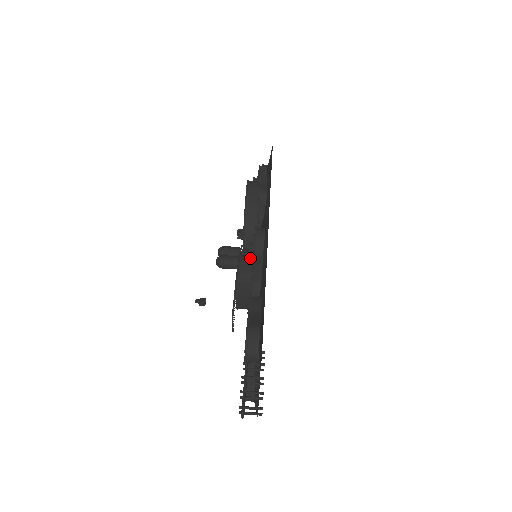
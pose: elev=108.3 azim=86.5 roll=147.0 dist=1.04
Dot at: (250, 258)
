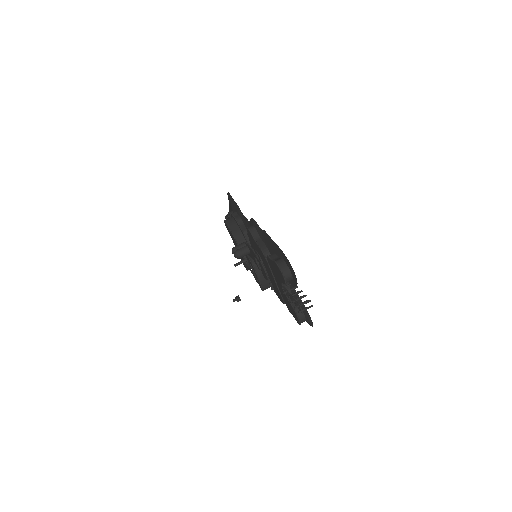
Dot at: occluded
